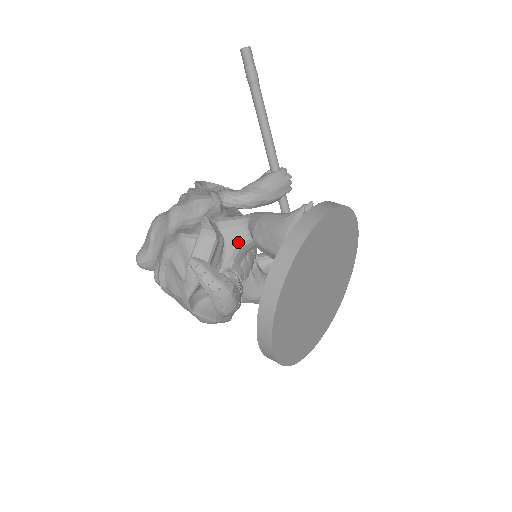
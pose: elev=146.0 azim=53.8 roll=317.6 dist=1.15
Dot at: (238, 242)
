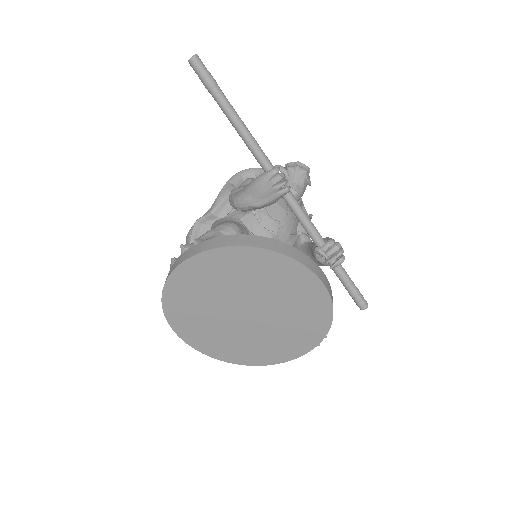
Dot at: occluded
